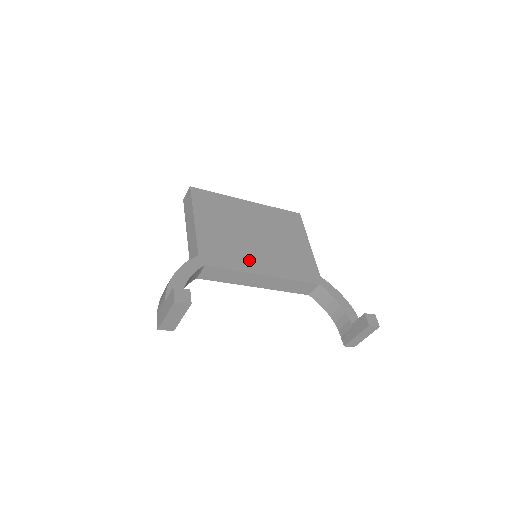
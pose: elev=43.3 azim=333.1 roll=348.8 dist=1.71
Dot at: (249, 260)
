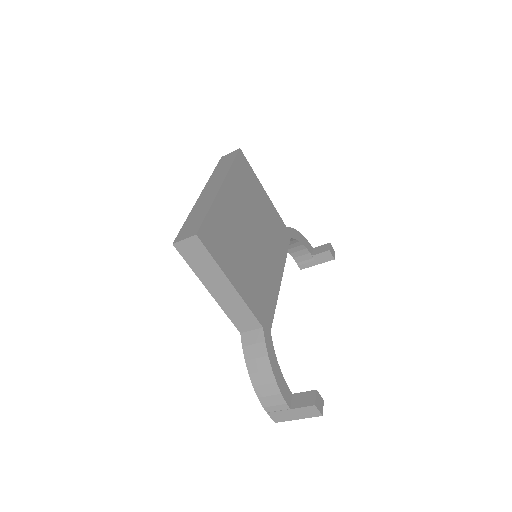
Dot at: (271, 278)
